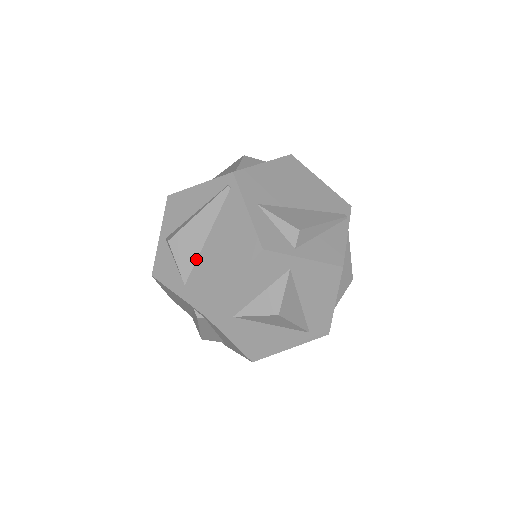
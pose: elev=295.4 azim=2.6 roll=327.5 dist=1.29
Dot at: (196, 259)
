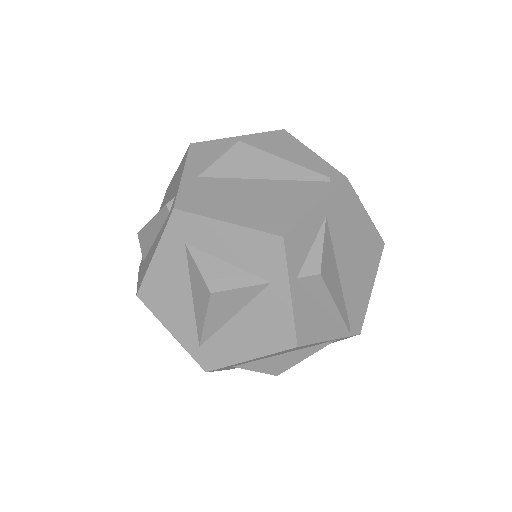
Dot at: (233, 177)
